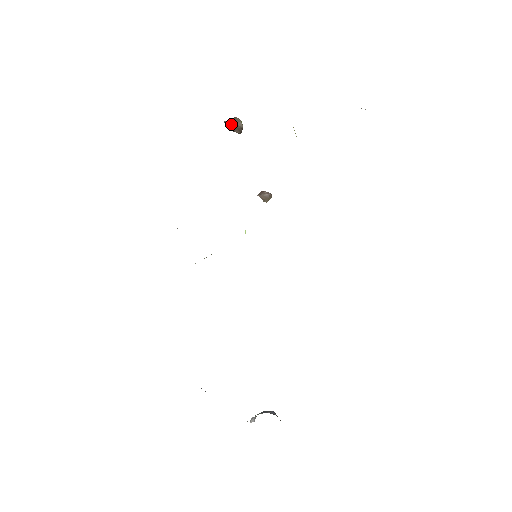
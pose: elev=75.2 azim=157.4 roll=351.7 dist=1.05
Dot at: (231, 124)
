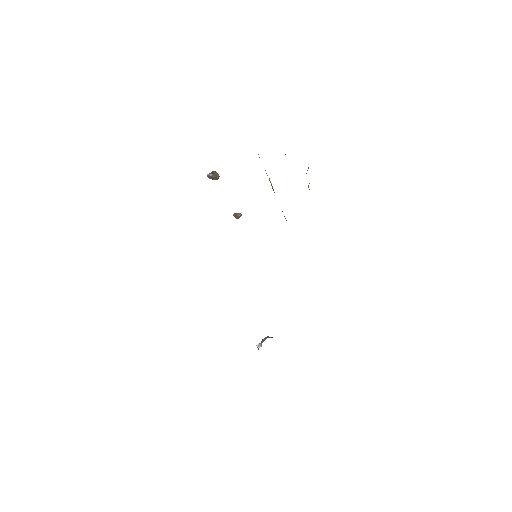
Dot at: (213, 176)
